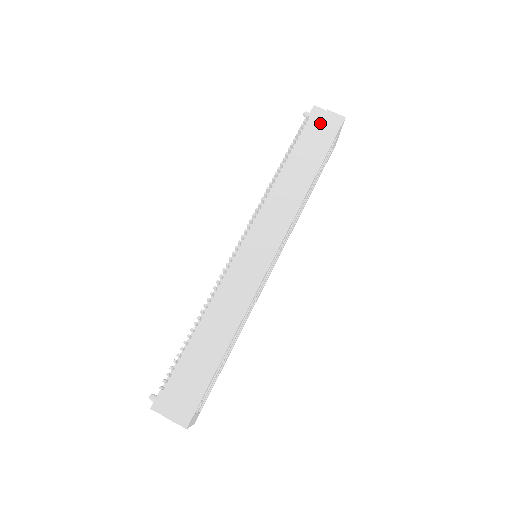
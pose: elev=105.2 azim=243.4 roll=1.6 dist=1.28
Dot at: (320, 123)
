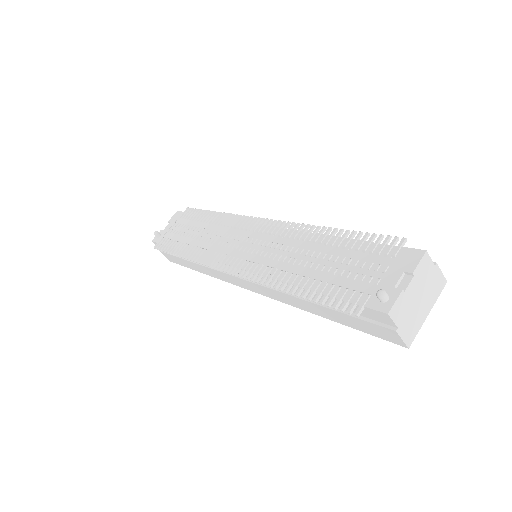
Dot at: (371, 323)
